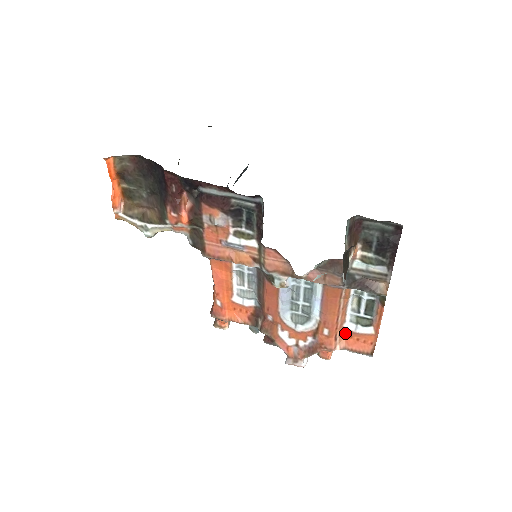
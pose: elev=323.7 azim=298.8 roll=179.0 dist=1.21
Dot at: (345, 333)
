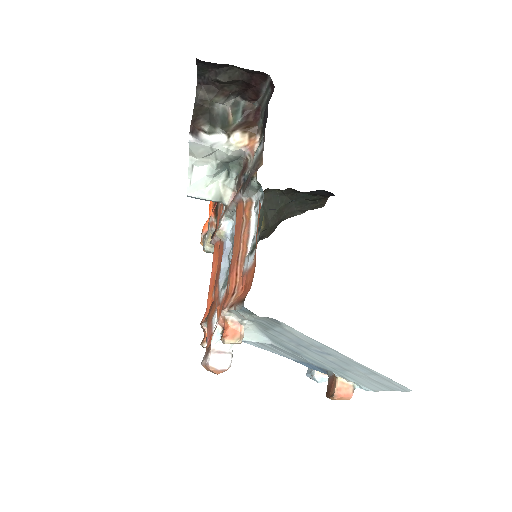
Dot at: (243, 282)
